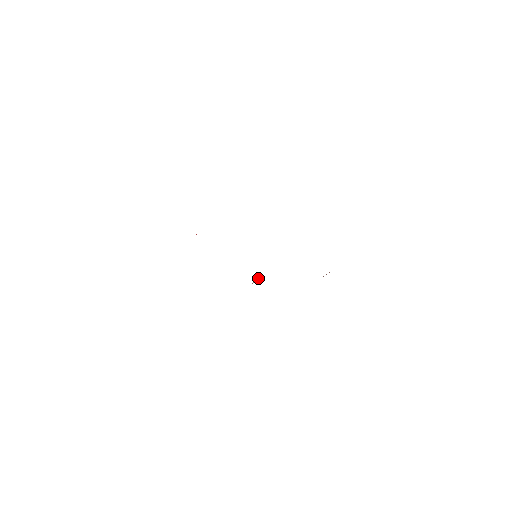
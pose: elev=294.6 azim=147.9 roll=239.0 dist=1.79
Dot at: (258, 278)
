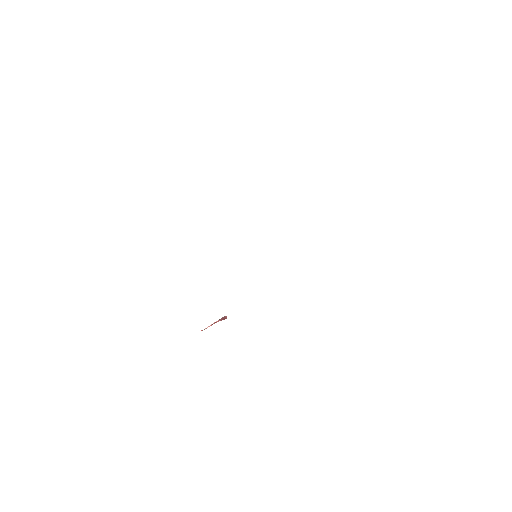
Dot at: (221, 319)
